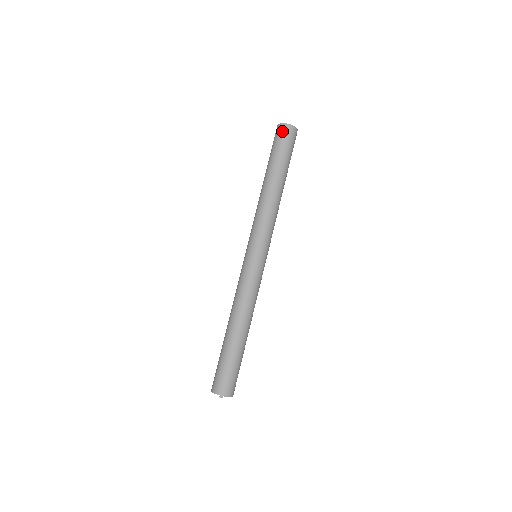
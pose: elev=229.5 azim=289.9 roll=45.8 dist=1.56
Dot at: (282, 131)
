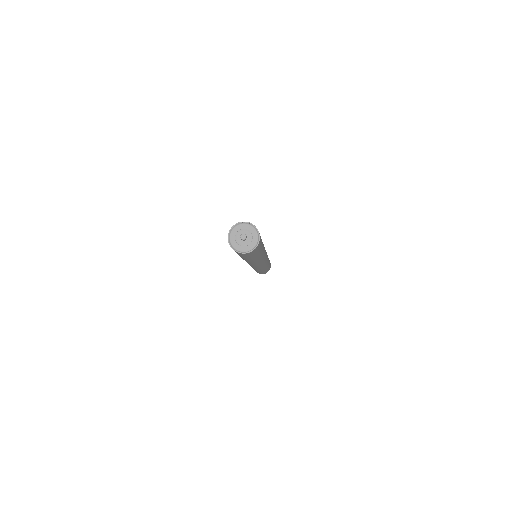
Dot at: occluded
